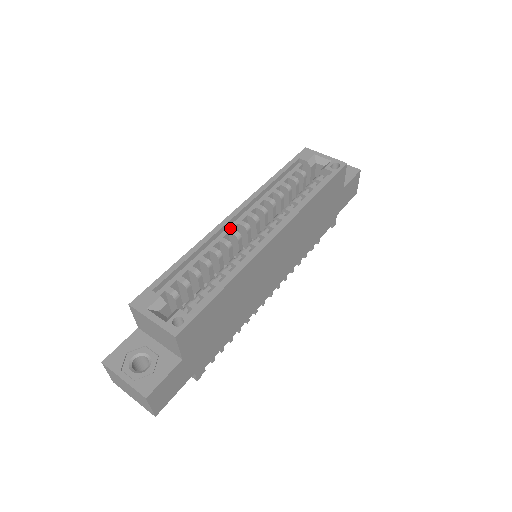
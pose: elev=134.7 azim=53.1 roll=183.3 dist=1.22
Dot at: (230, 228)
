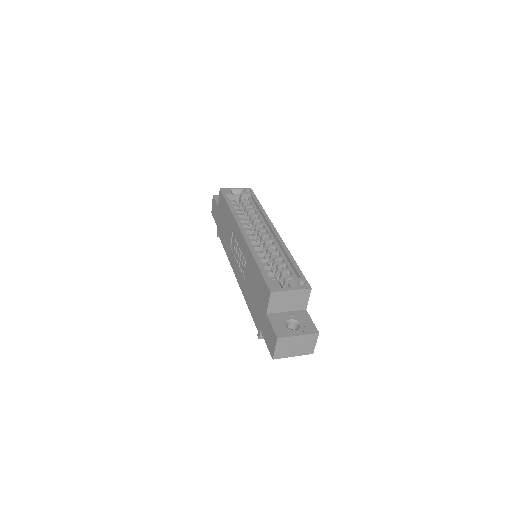
Dot at: occluded
